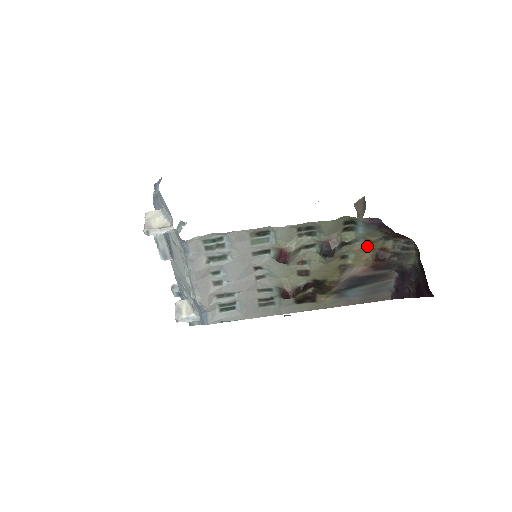
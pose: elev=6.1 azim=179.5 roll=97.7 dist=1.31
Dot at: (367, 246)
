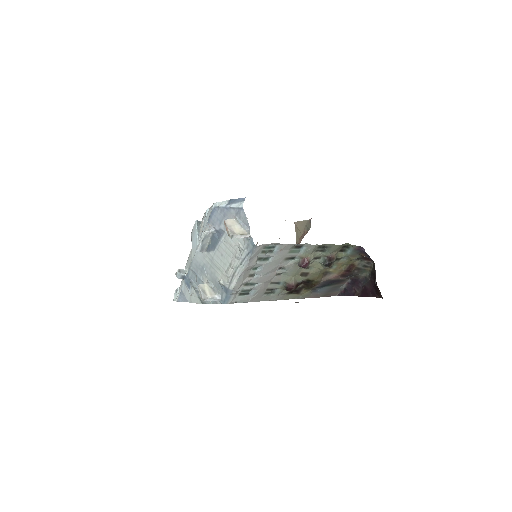
Dot at: (346, 262)
